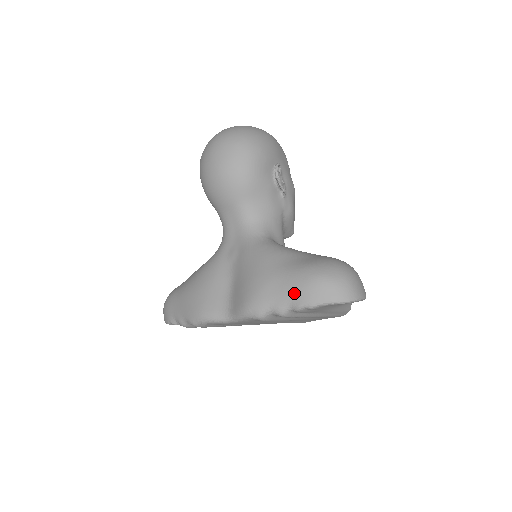
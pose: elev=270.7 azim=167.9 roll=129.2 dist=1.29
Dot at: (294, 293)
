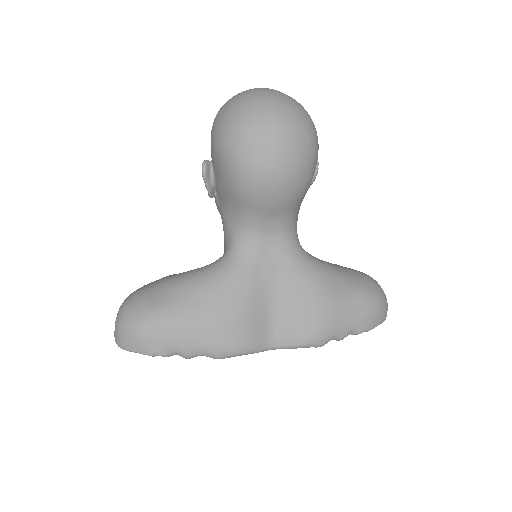
Dot at: (360, 321)
